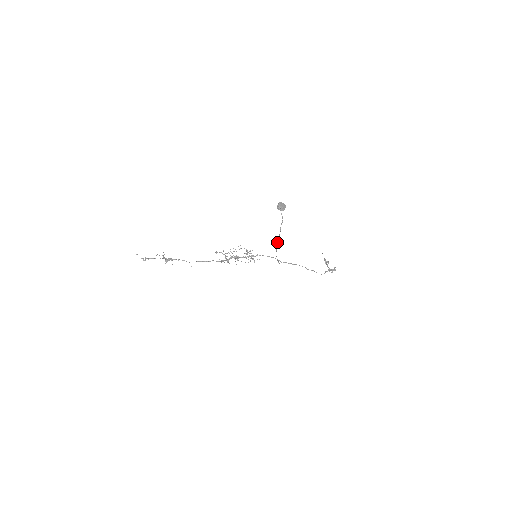
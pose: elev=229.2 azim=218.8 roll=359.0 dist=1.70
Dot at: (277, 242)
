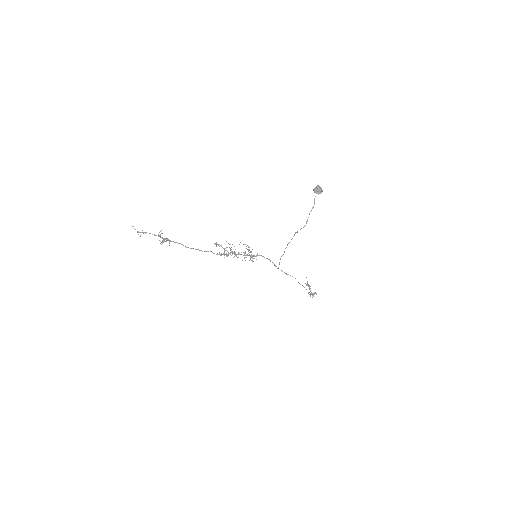
Dot at: (293, 236)
